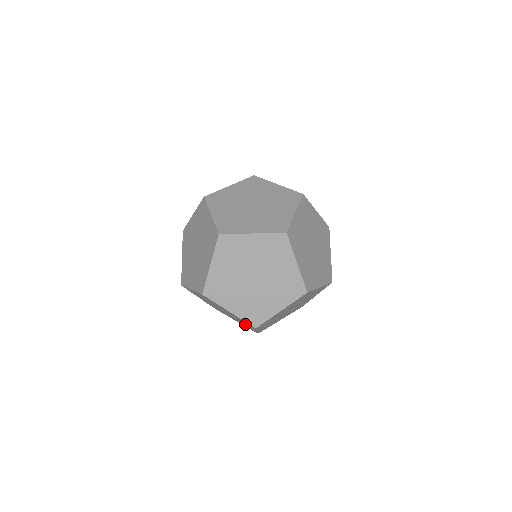
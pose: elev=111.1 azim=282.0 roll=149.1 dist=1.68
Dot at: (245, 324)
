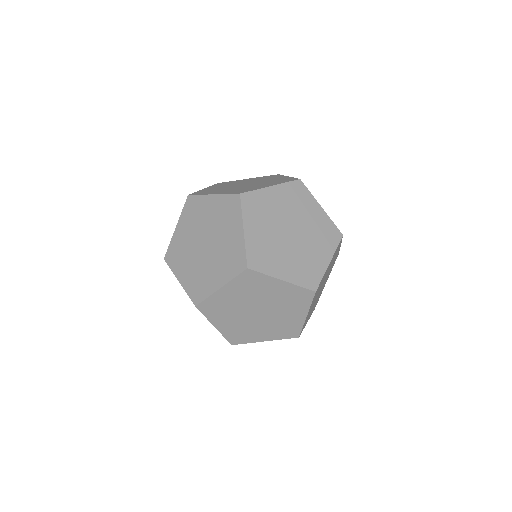
Dot at: (230, 238)
